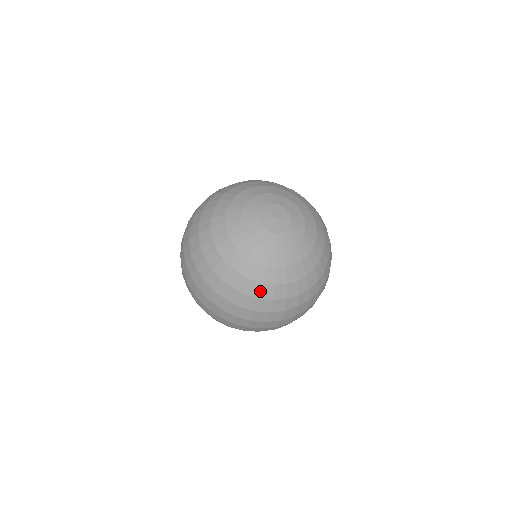
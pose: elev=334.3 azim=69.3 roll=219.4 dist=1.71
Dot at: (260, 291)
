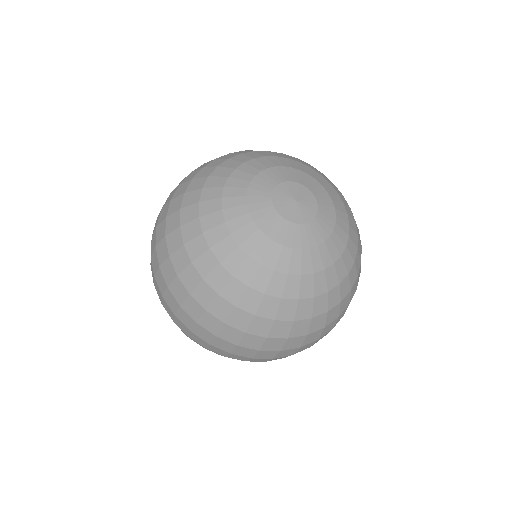
Dot at: (240, 296)
